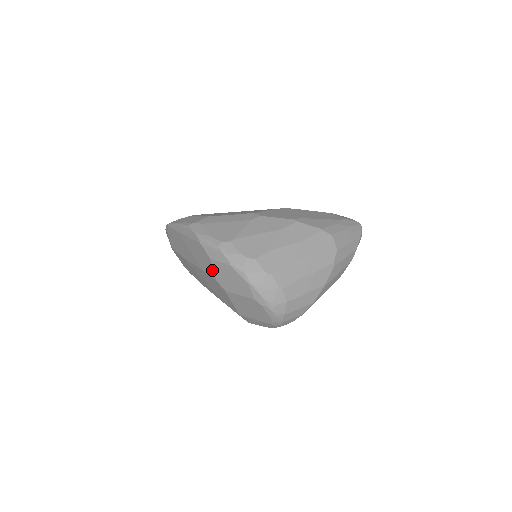
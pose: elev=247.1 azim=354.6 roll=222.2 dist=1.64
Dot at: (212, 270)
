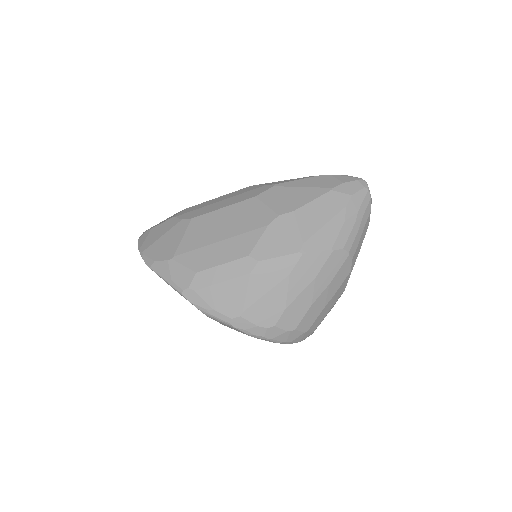
Dot at: occluded
